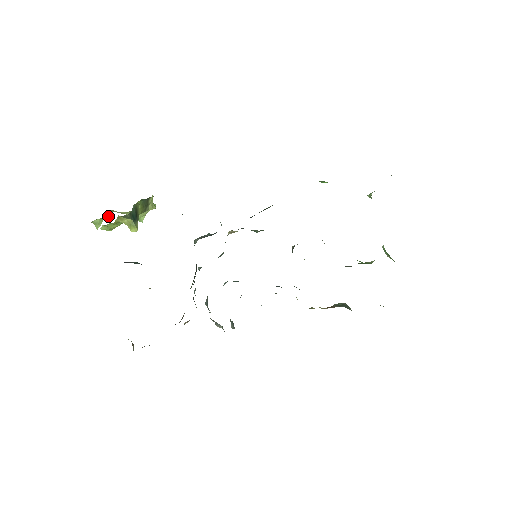
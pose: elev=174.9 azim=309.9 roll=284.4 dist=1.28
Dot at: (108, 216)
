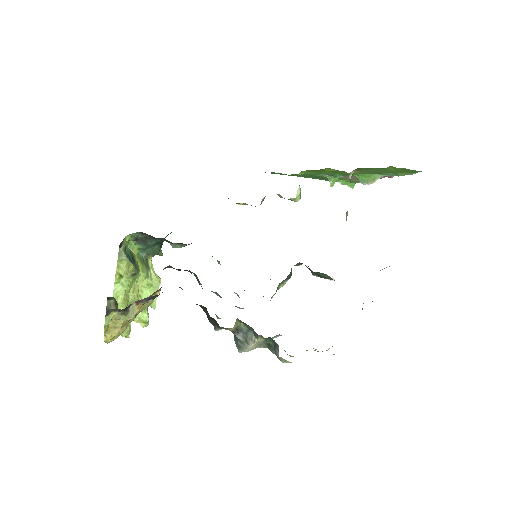
Dot at: (127, 327)
